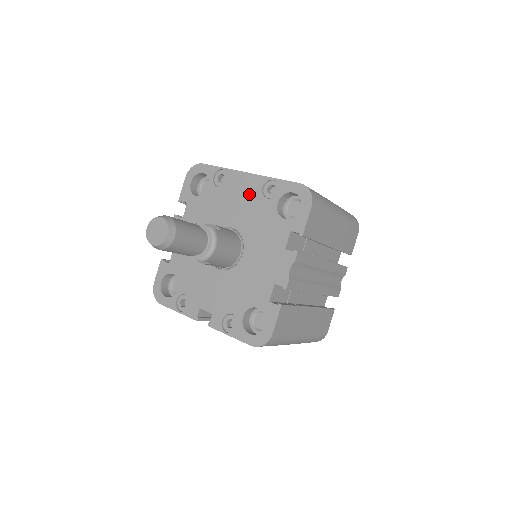
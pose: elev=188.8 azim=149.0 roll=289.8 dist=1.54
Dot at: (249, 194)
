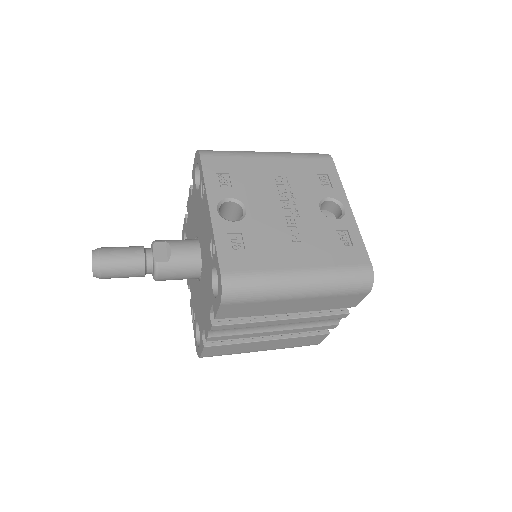
Dot at: (207, 233)
